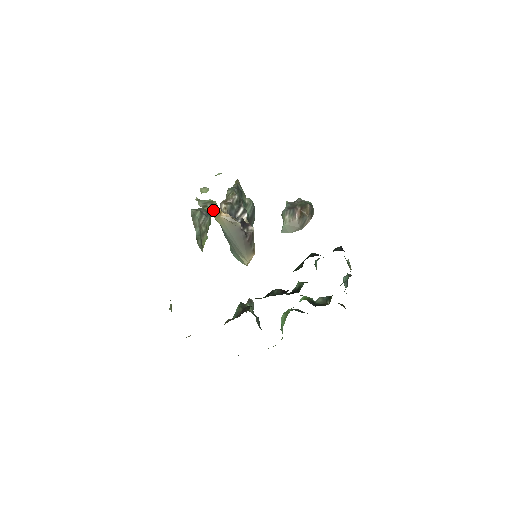
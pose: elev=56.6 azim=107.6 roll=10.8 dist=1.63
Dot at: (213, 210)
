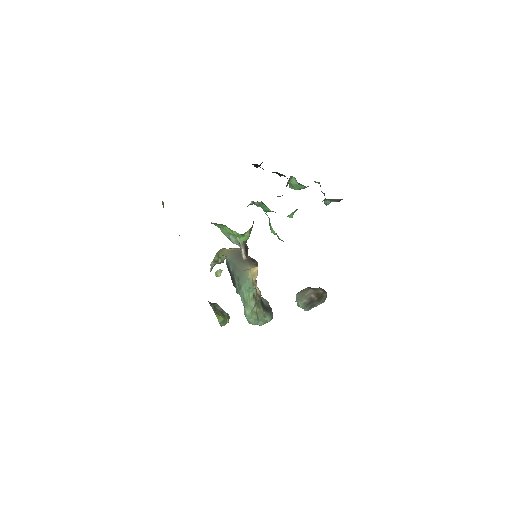
Dot at: (220, 251)
